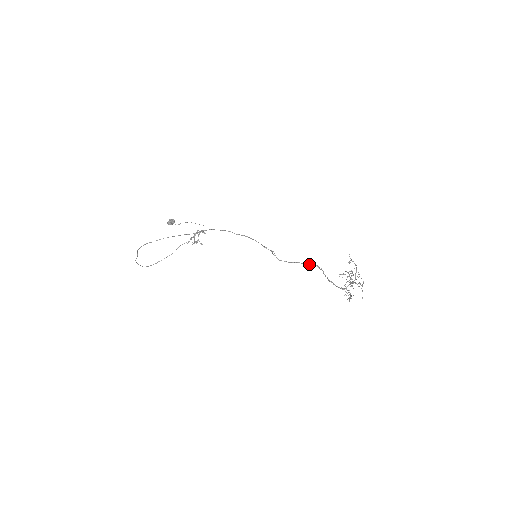
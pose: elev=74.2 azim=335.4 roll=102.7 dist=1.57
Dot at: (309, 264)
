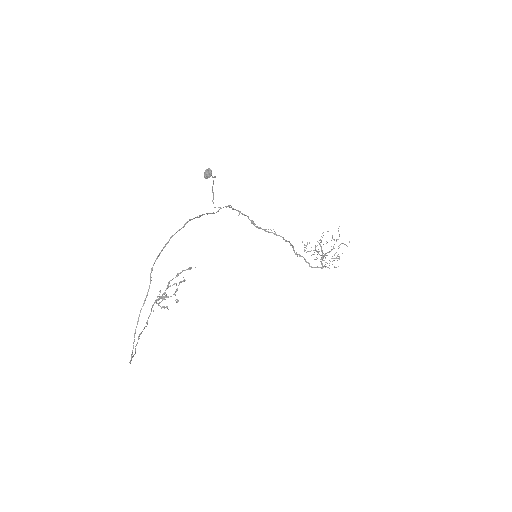
Dot at: (293, 248)
